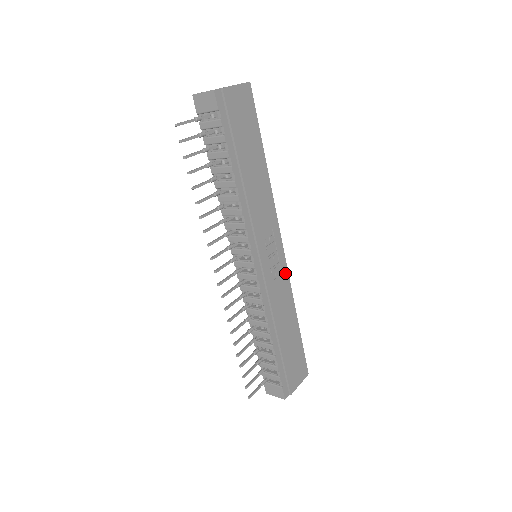
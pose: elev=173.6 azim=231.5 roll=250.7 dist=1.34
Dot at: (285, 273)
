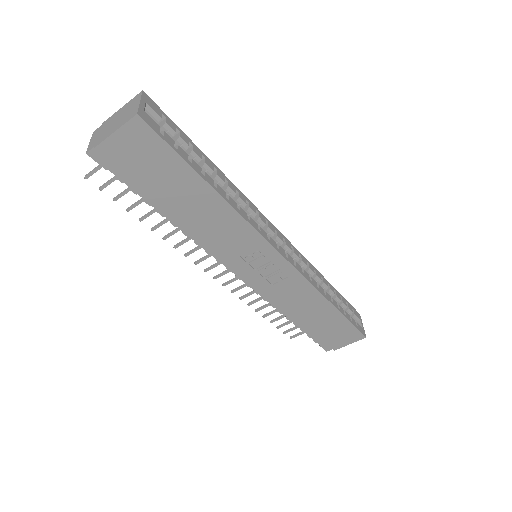
Dot at: (295, 275)
